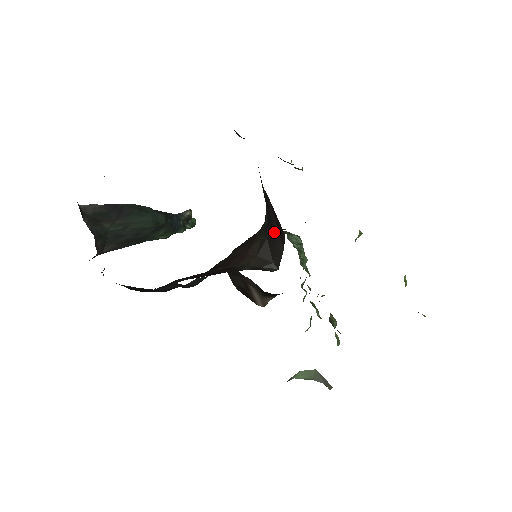
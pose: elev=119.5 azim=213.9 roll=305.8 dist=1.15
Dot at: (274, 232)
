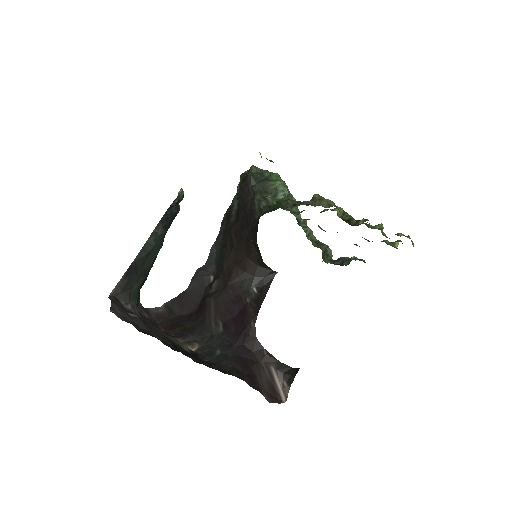
Dot at: occluded
